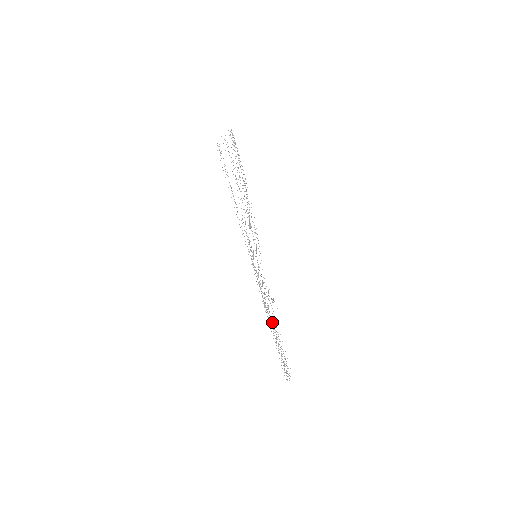
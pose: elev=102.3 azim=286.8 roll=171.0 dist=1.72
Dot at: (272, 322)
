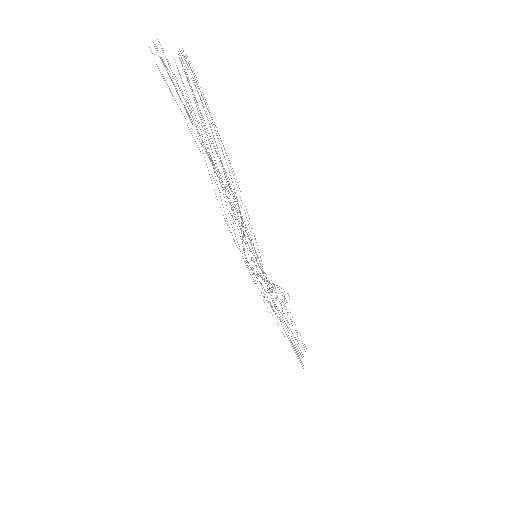
Dot at: occluded
